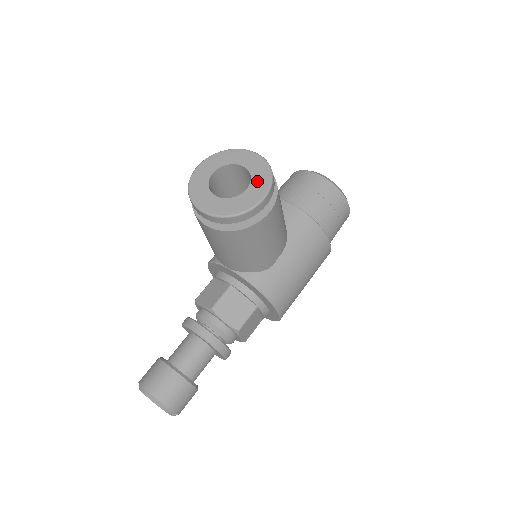
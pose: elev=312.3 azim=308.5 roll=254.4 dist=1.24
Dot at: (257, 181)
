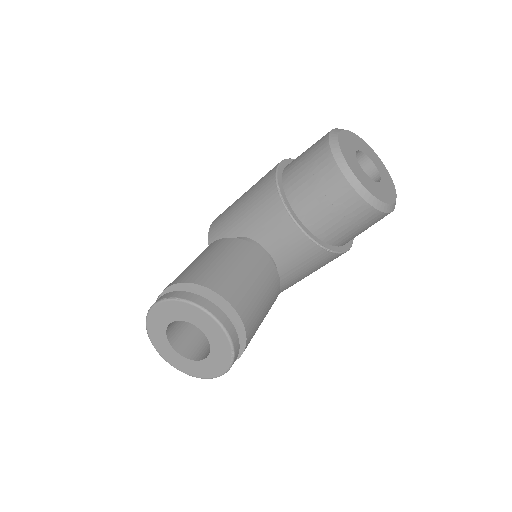
Dot at: (216, 356)
